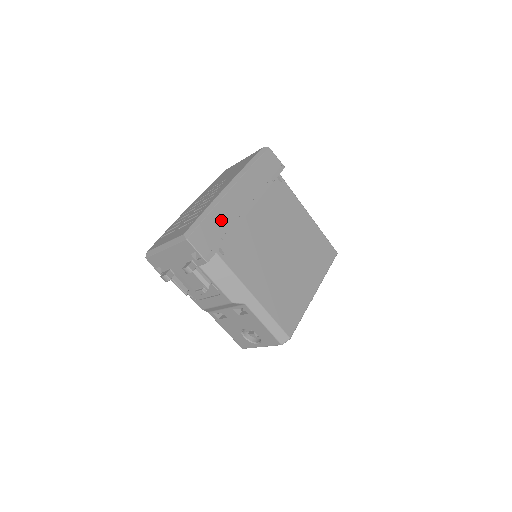
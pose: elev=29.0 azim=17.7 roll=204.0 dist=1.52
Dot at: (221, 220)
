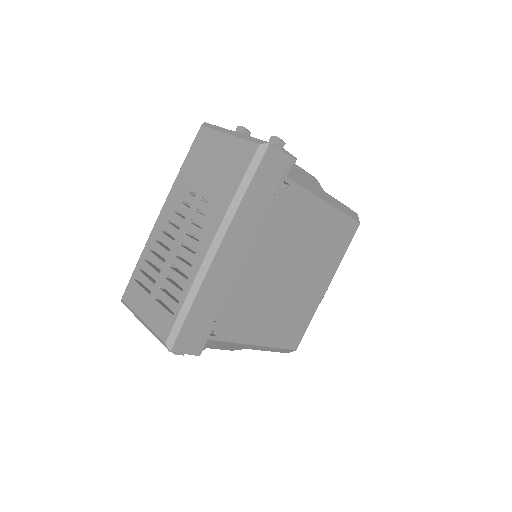
Dot at: (209, 301)
